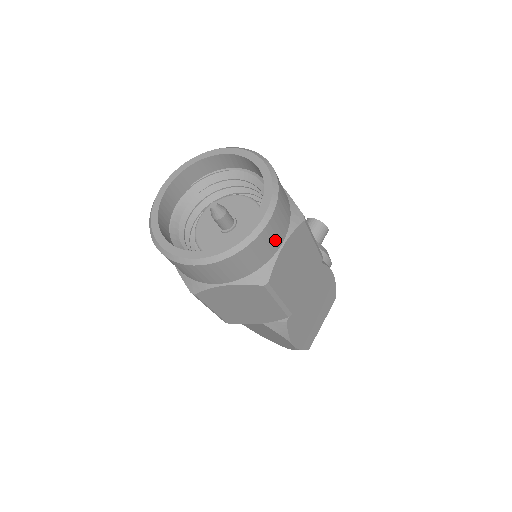
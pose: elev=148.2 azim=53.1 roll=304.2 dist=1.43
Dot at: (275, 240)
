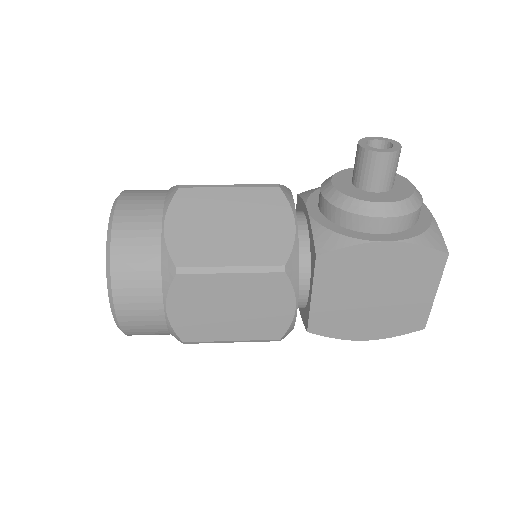
Dot at: (148, 313)
